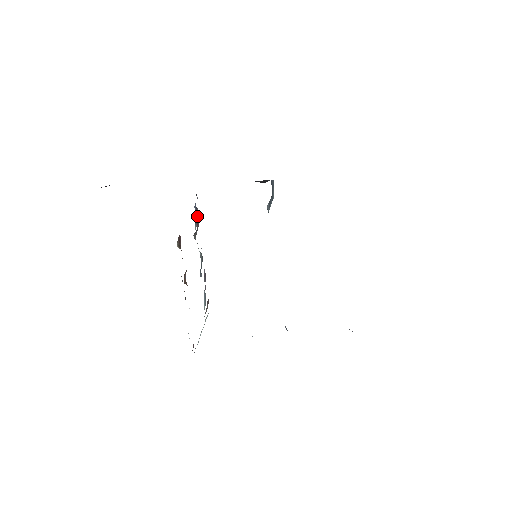
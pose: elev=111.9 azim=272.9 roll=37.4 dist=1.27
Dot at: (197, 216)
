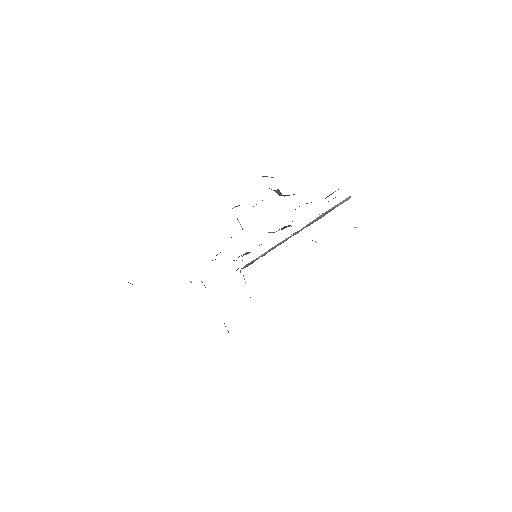
Dot at: occluded
